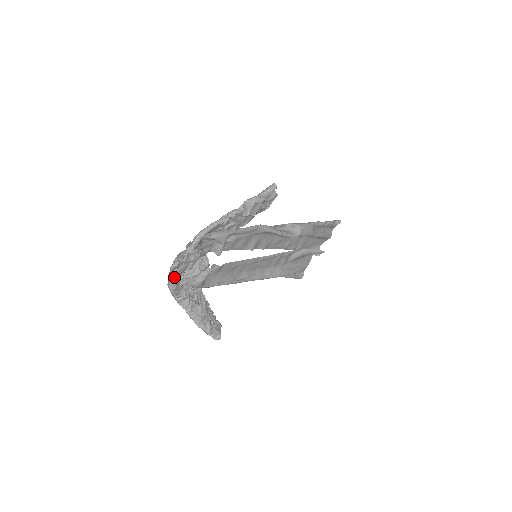
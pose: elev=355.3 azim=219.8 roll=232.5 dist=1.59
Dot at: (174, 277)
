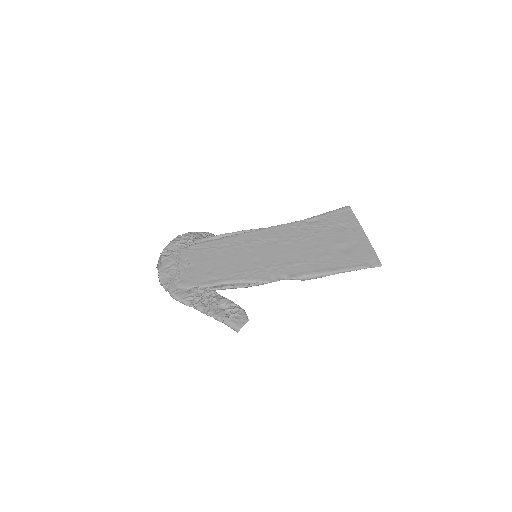
Dot at: (163, 260)
